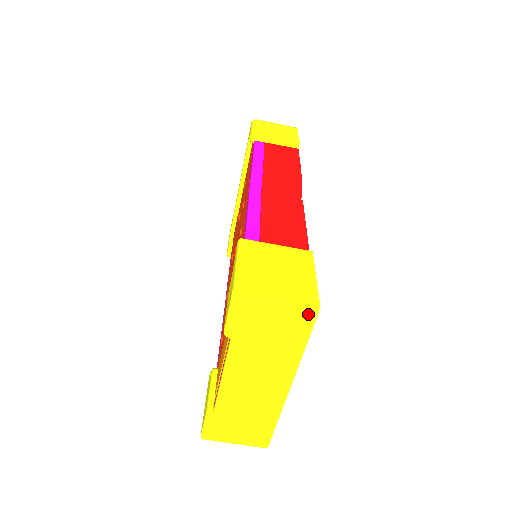
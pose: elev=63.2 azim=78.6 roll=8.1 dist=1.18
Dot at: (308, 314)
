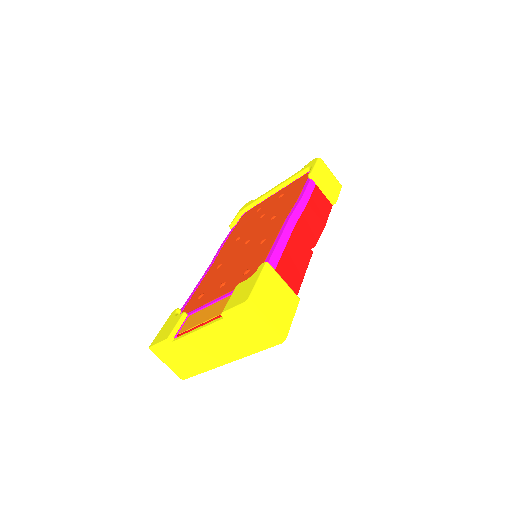
Dot at: (276, 340)
